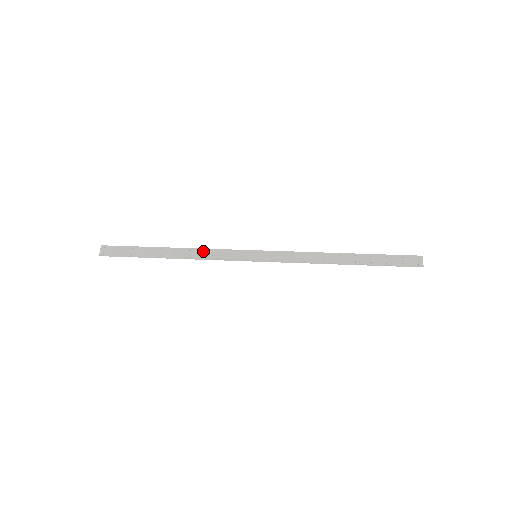
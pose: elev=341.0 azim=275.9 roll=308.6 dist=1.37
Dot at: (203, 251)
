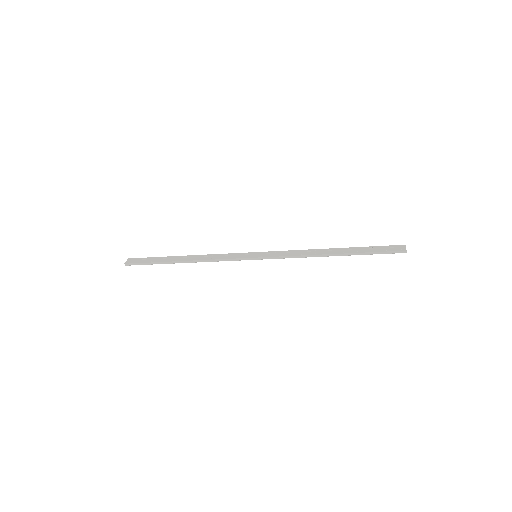
Dot at: (211, 255)
